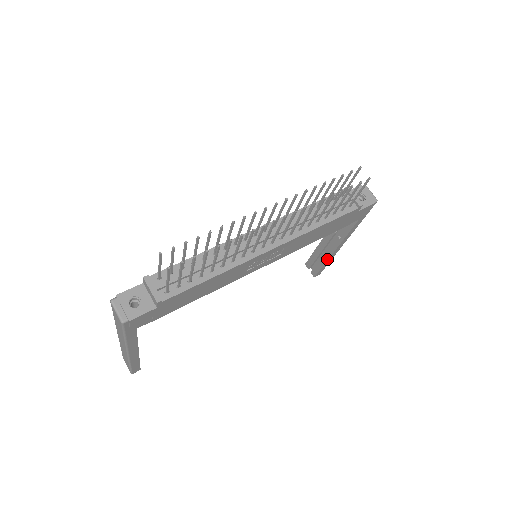
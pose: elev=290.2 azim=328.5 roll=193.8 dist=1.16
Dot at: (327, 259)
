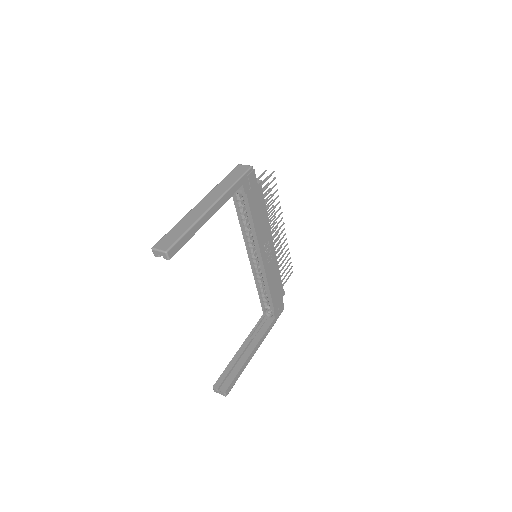
Dot at: (244, 363)
